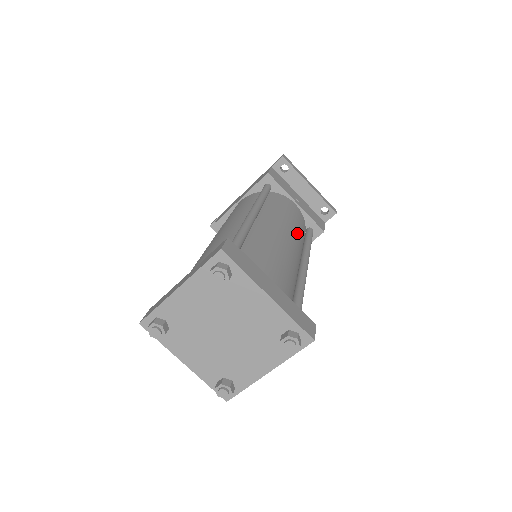
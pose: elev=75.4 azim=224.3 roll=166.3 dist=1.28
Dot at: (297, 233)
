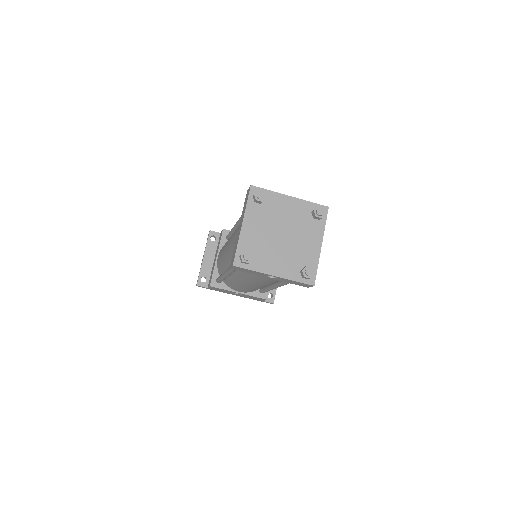
Dot at: occluded
